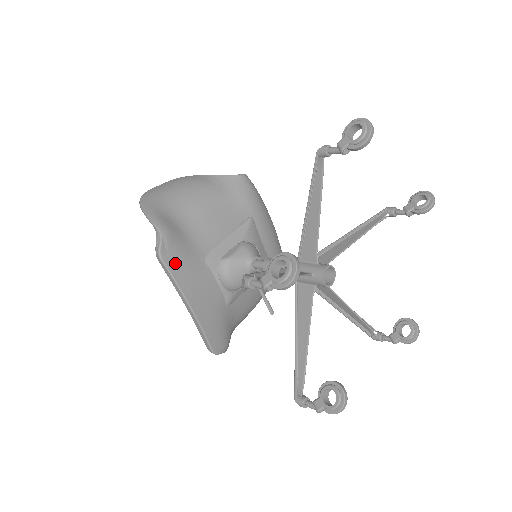
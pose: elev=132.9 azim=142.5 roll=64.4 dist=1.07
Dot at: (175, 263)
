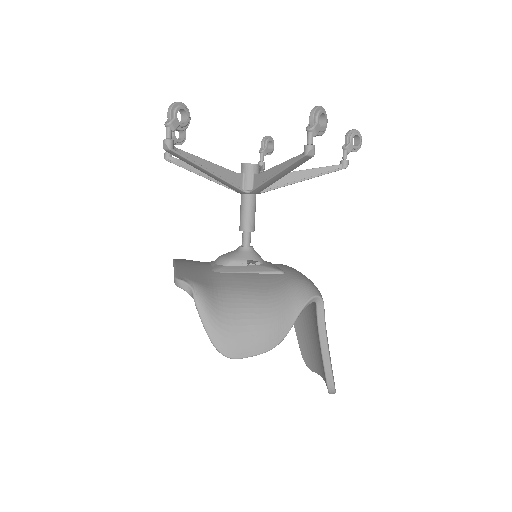
Dot at: occluded
